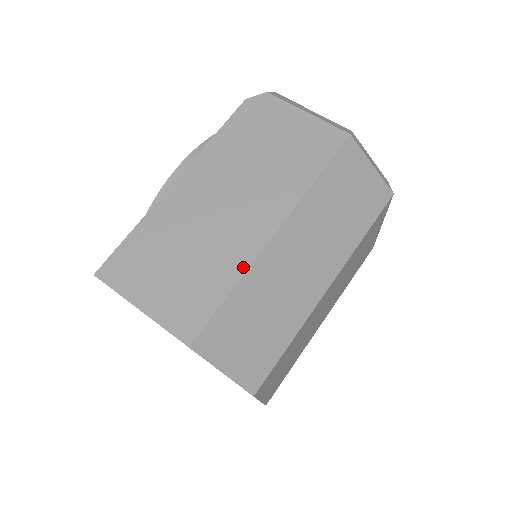
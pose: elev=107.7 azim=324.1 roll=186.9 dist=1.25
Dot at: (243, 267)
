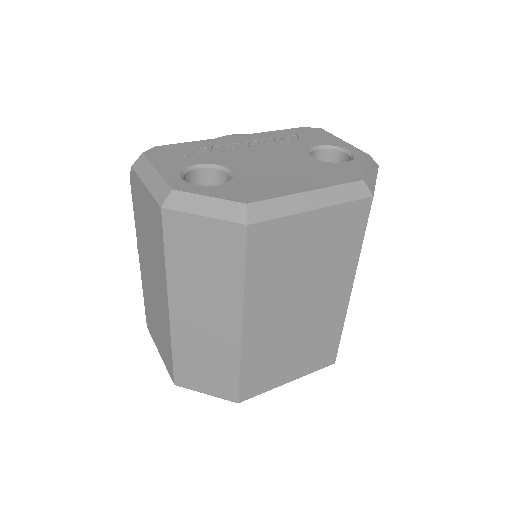
Dot at: (169, 335)
